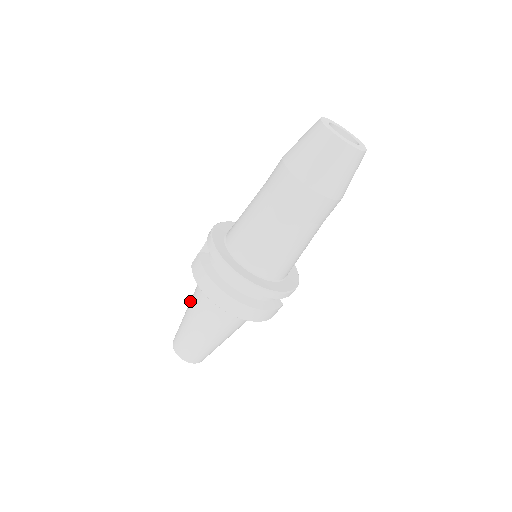
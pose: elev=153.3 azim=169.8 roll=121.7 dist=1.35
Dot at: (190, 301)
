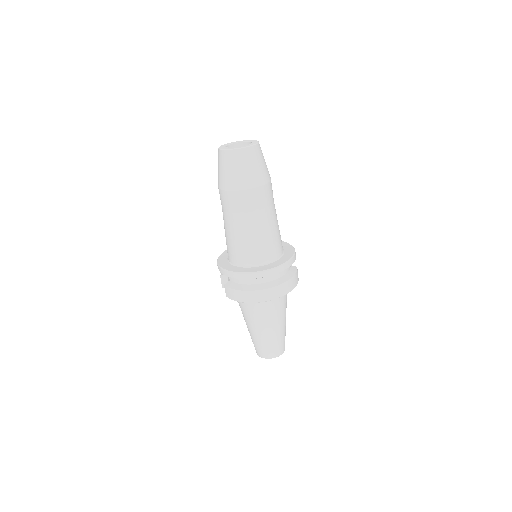
Dot at: (245, 320)
